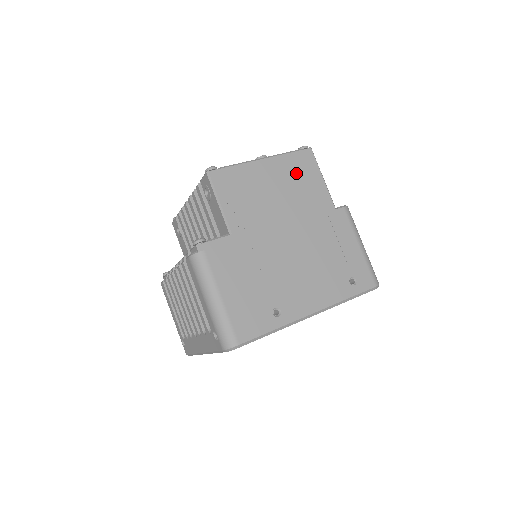
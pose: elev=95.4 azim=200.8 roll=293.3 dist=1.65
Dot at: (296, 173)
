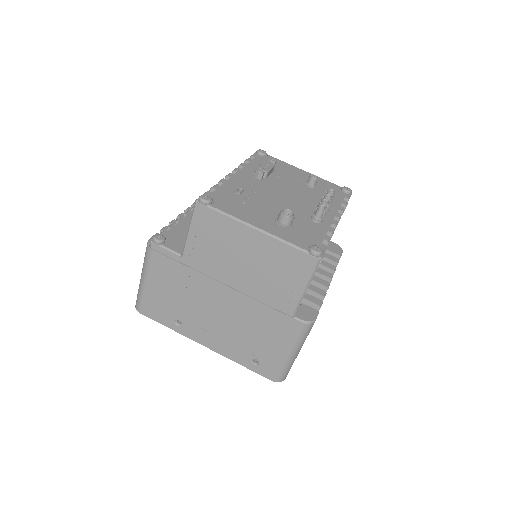
Dot at: (280, 265)
